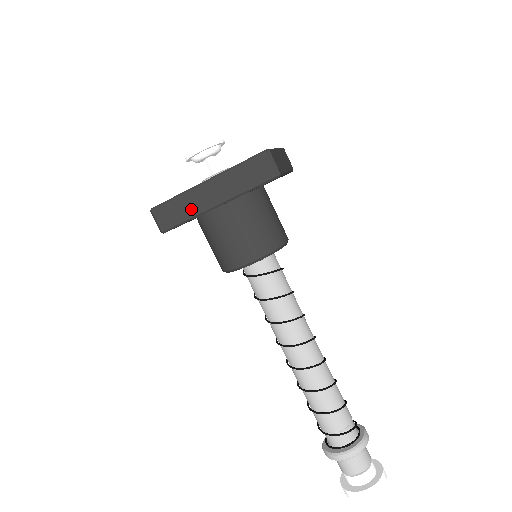
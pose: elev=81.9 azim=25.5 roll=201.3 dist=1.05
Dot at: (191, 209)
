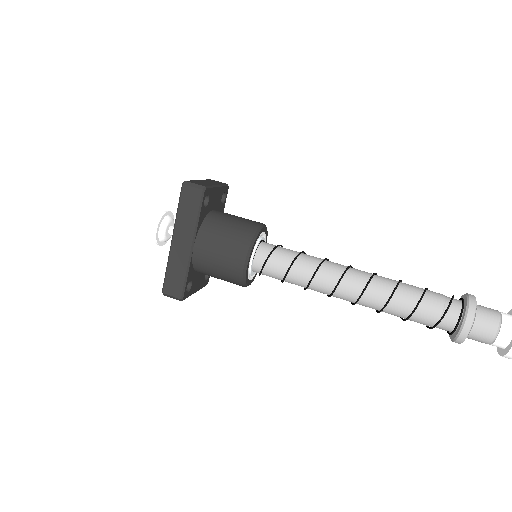
Dot at: (181, 266)
